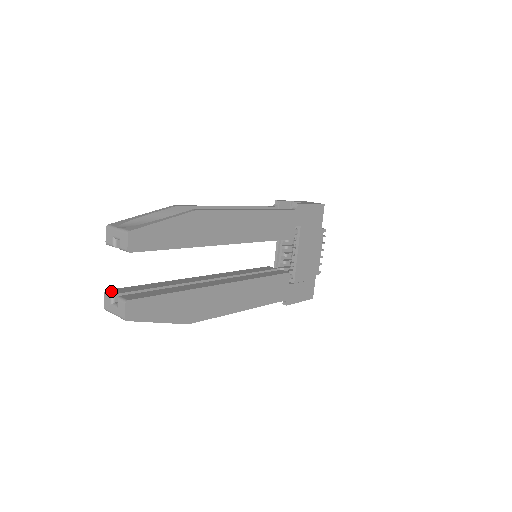
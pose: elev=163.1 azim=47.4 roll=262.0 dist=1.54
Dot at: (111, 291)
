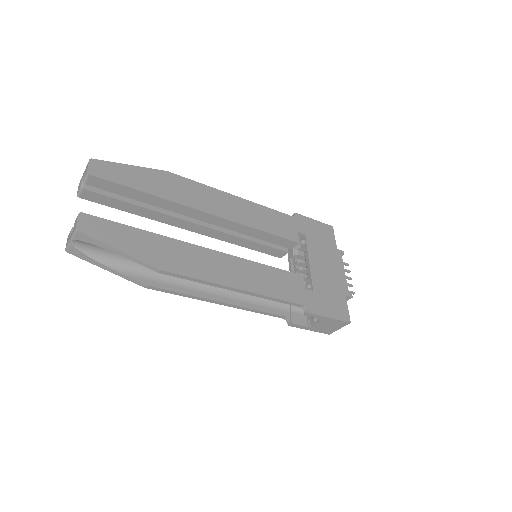
Dot at: occluded
